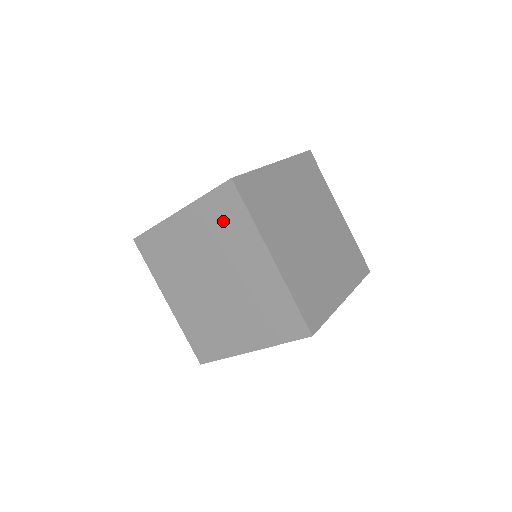
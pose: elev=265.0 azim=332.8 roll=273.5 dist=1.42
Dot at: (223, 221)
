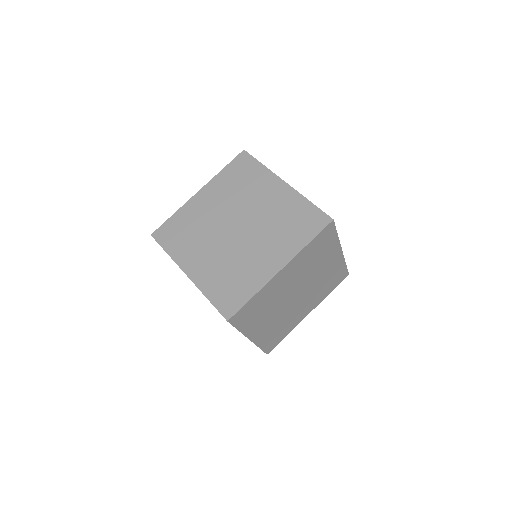
Dot at: occluded
